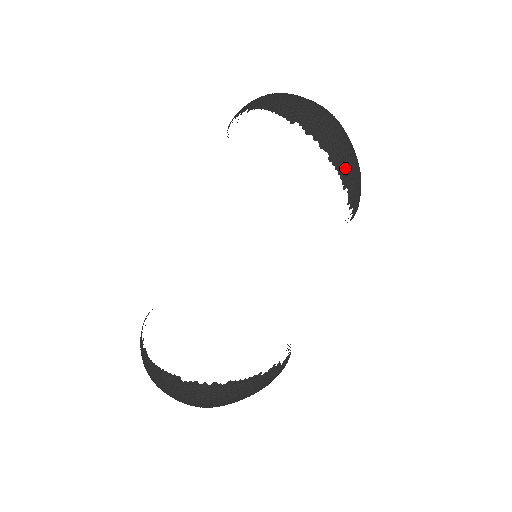
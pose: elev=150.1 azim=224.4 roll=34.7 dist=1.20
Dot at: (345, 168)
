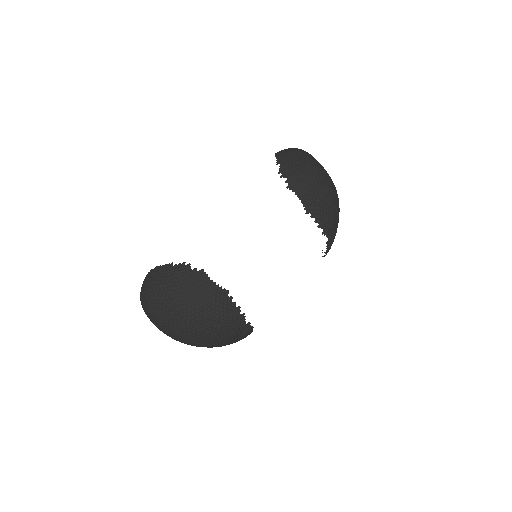
Dot at: (283, 156)
